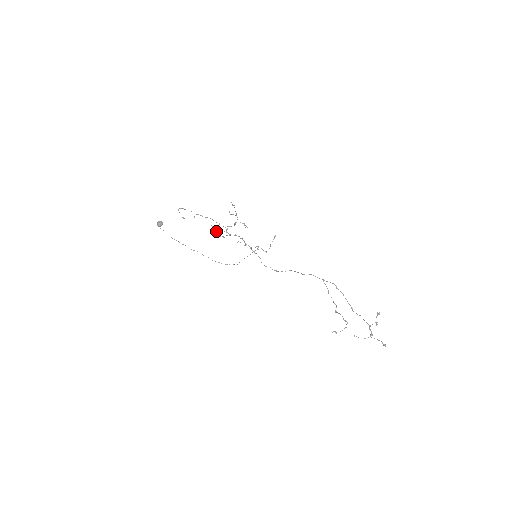
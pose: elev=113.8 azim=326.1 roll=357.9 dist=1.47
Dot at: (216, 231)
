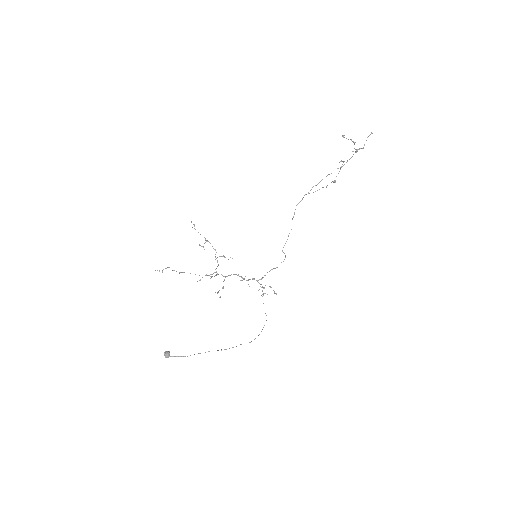
Dot at: occluded
